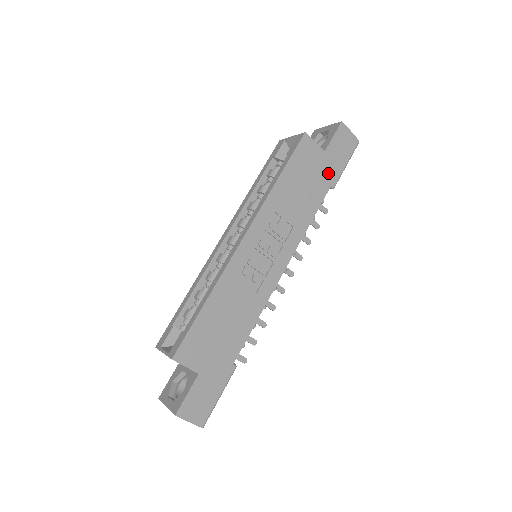
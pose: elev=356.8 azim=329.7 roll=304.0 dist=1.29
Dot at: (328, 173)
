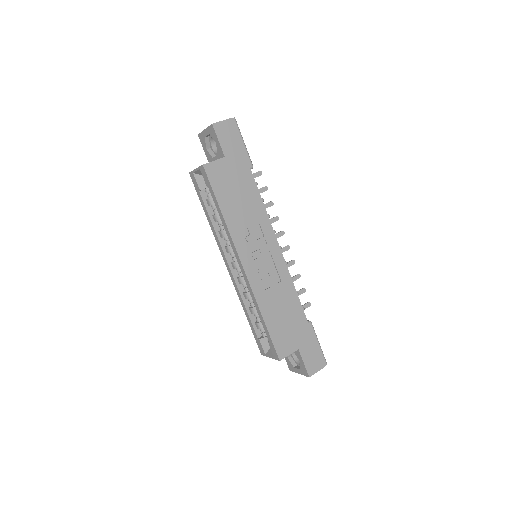
Dot at: (241, 165)
